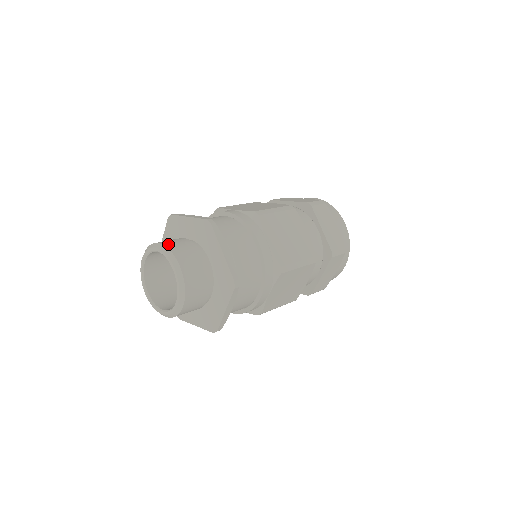
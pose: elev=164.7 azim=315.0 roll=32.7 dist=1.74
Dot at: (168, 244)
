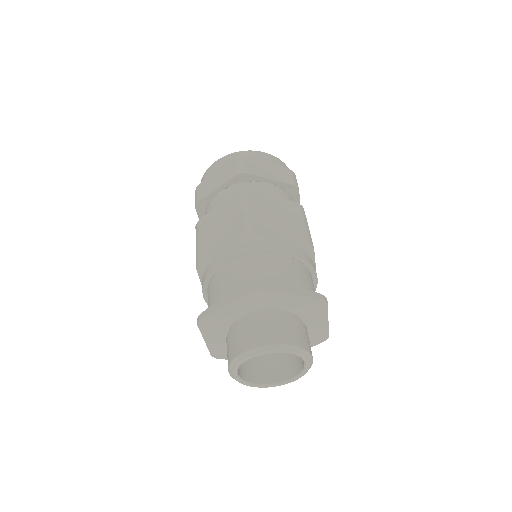
Dot at: (252, 343)
